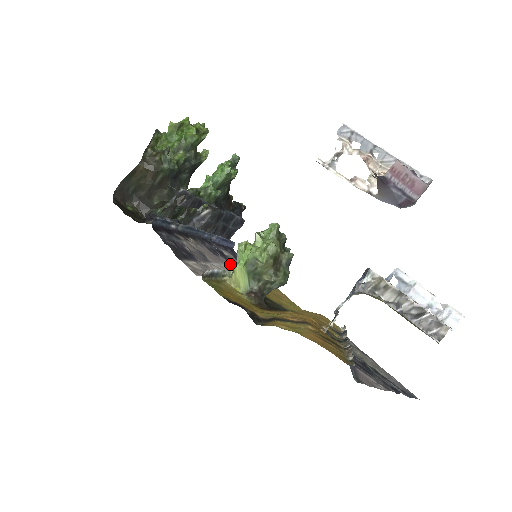
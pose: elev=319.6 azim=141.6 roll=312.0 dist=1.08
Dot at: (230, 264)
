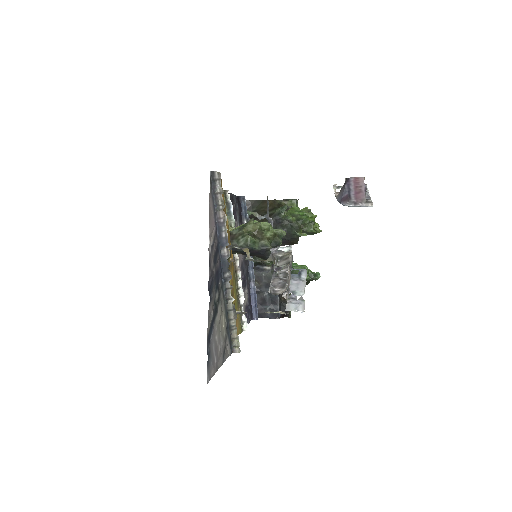
Dot at: occluded
